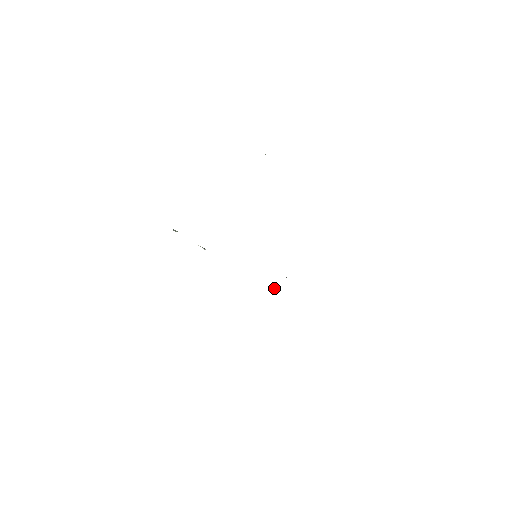
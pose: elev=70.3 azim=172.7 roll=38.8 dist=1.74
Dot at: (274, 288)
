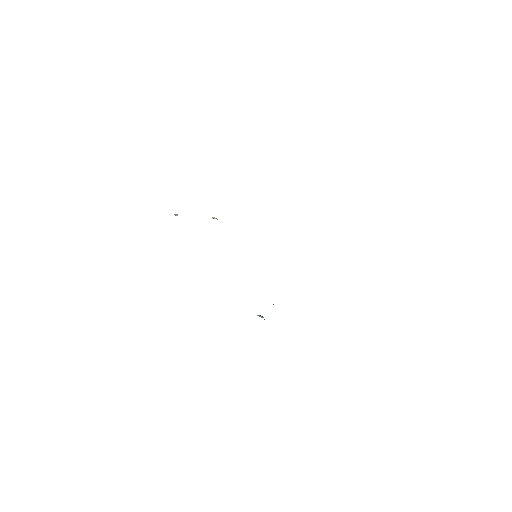
Dot at: (258, 315)
